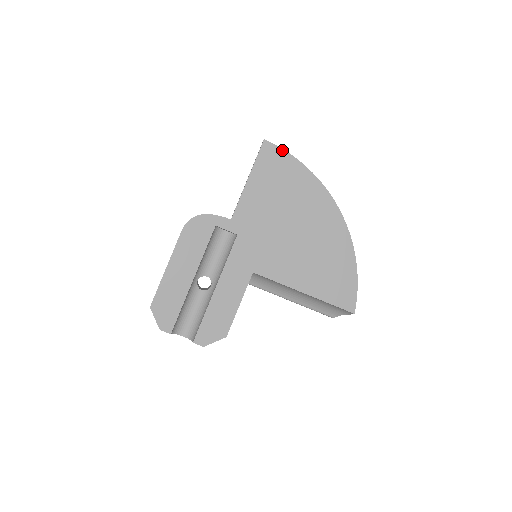
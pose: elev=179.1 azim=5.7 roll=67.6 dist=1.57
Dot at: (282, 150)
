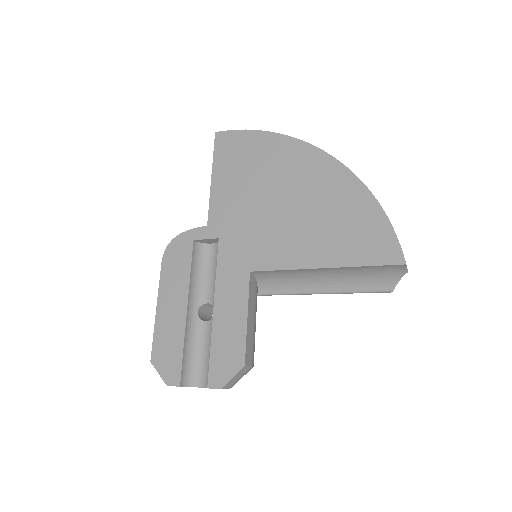
Dot at: (237, 131)
